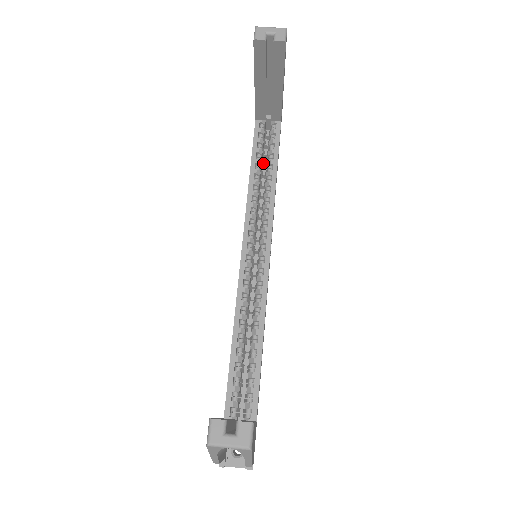
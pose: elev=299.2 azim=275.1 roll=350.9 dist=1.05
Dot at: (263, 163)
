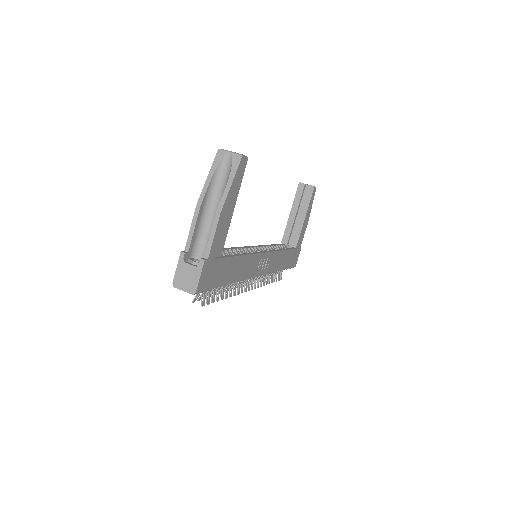
Dot at: occluded
